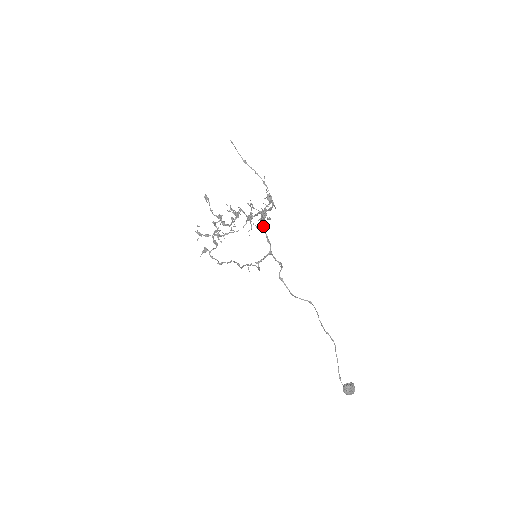
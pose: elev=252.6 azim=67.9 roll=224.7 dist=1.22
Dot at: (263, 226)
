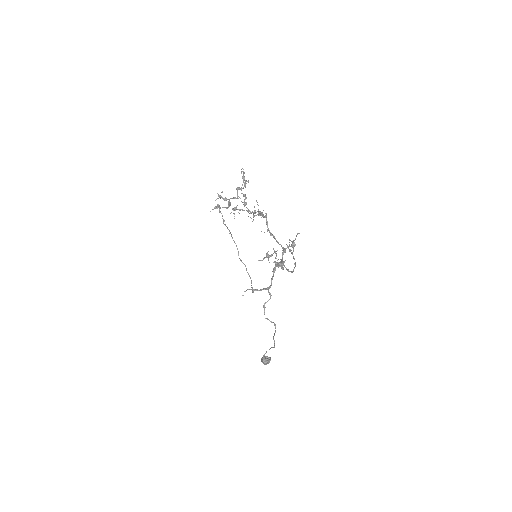
Dot at: (275, 270)
